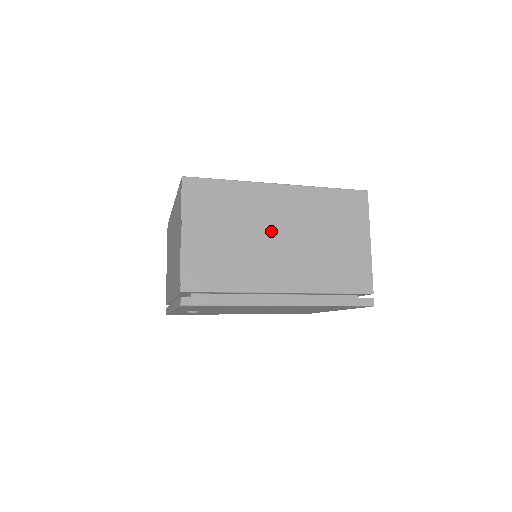
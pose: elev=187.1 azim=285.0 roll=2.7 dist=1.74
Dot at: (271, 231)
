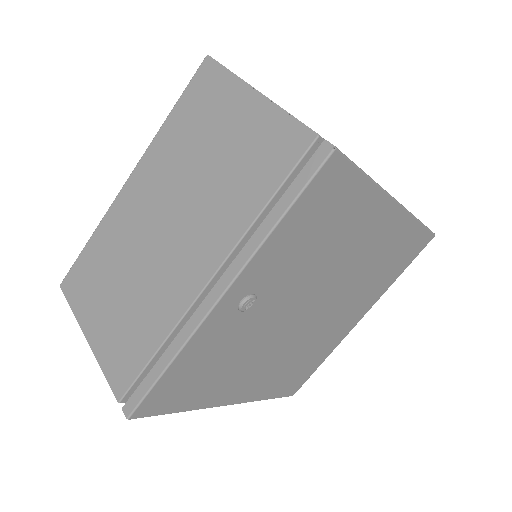
Dot at: occluded
